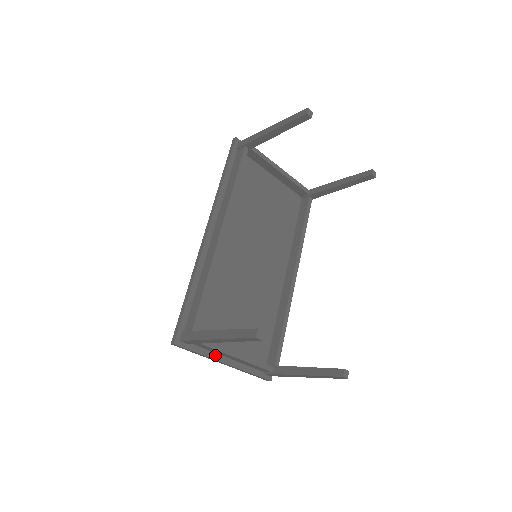
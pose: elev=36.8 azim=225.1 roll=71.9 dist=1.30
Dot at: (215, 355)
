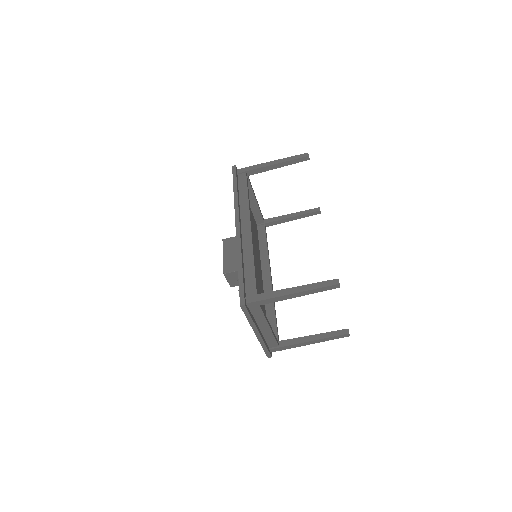
Dot at: (256, 323)
